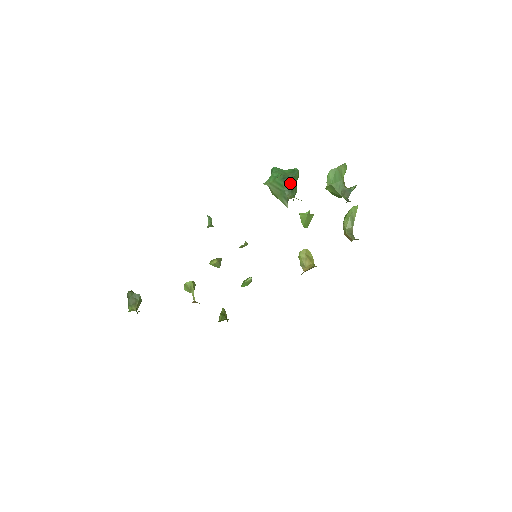
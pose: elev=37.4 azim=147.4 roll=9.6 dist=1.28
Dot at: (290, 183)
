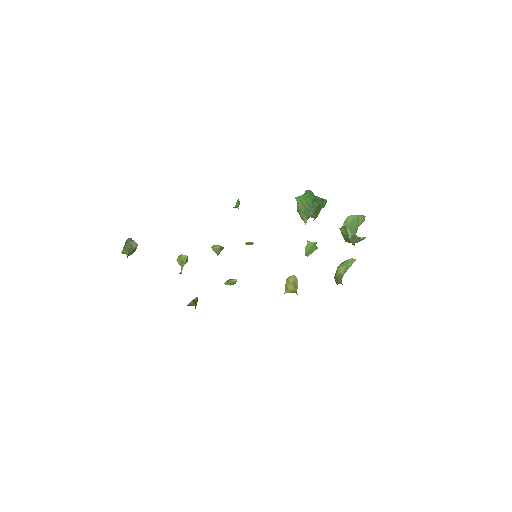
Dot at: (317, 206)
